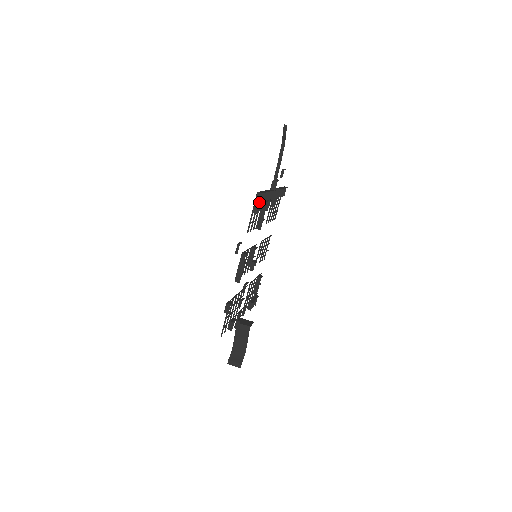
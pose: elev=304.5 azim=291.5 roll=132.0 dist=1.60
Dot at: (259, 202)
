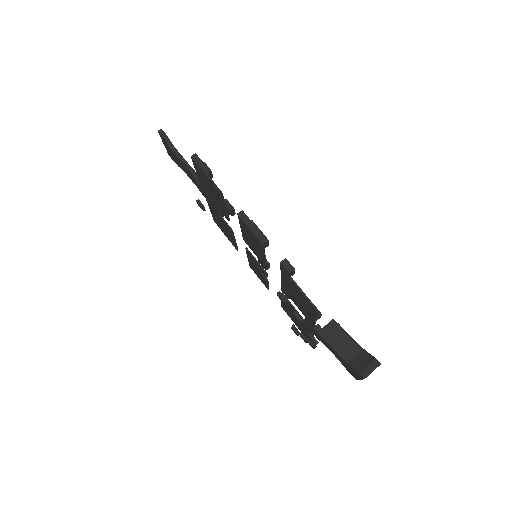
Dot at: occluded
